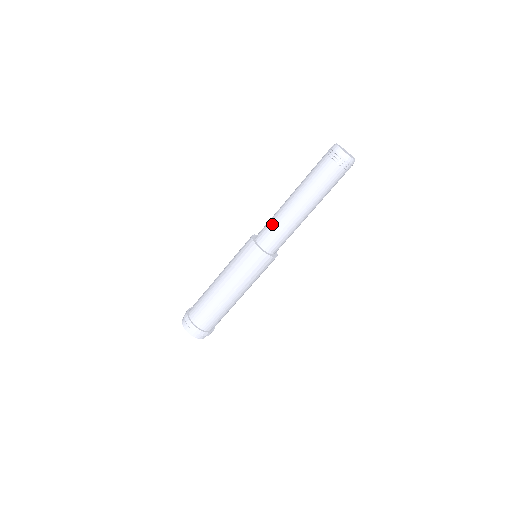
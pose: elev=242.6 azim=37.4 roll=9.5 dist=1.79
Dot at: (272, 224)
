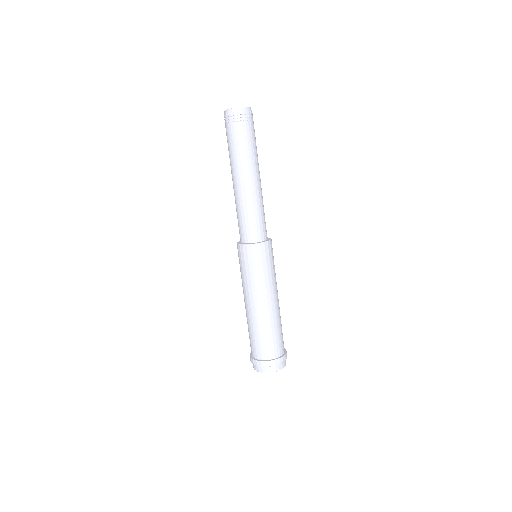
Dot at: (238, 217)
